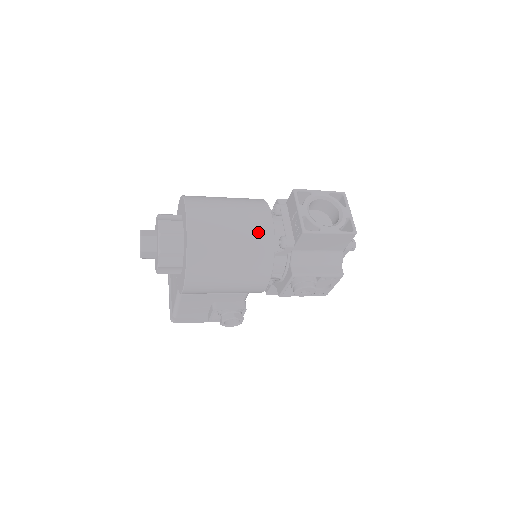
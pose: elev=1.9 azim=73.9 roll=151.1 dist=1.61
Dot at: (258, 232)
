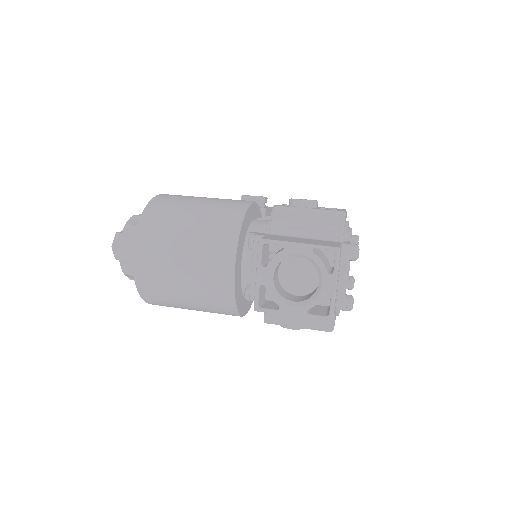
Dot at: (213, 284)
